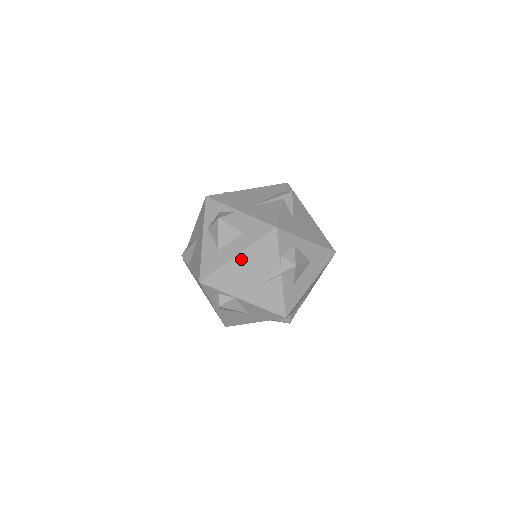
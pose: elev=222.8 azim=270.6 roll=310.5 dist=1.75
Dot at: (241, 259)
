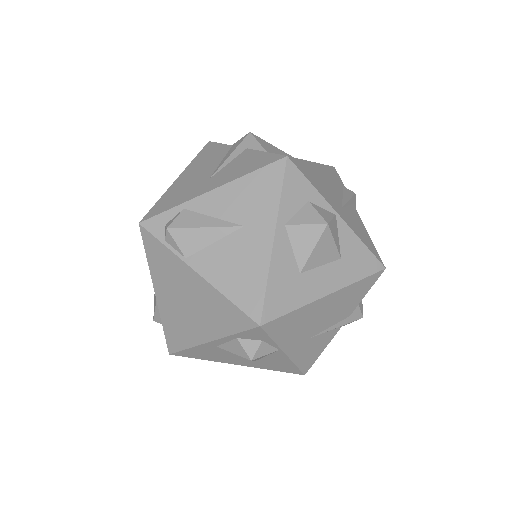
Dot at: (328, 300)
